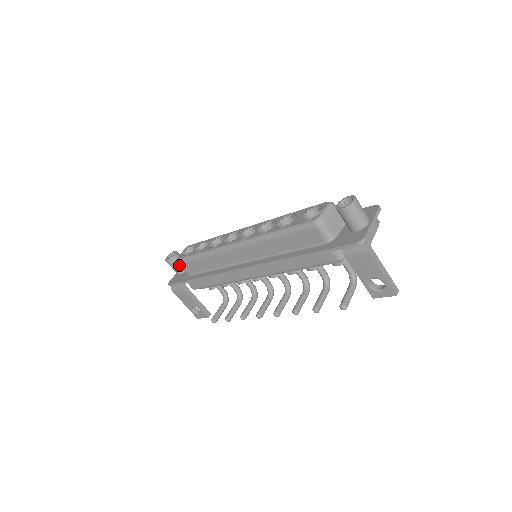
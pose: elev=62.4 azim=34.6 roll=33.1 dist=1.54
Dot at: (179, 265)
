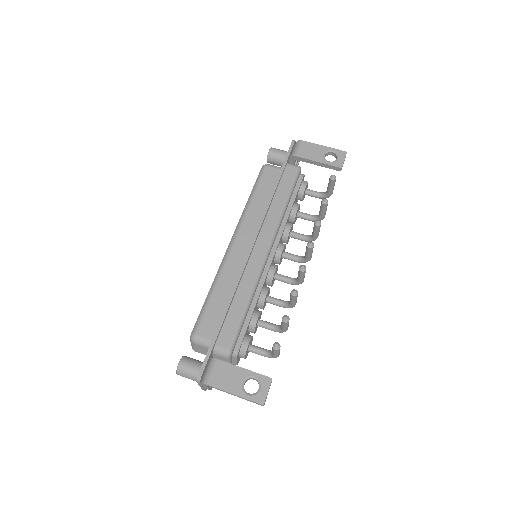
Dot at: (196, 361)
